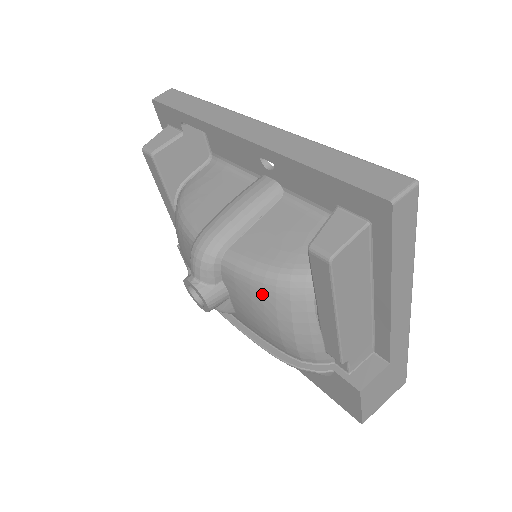
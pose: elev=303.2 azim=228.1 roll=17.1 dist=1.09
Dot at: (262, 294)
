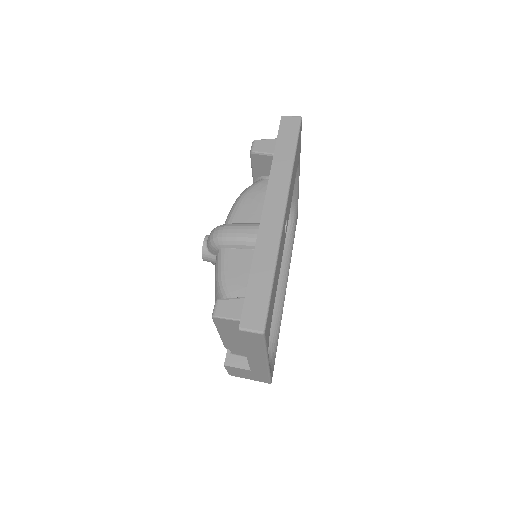
Dot at: (215, 285)
